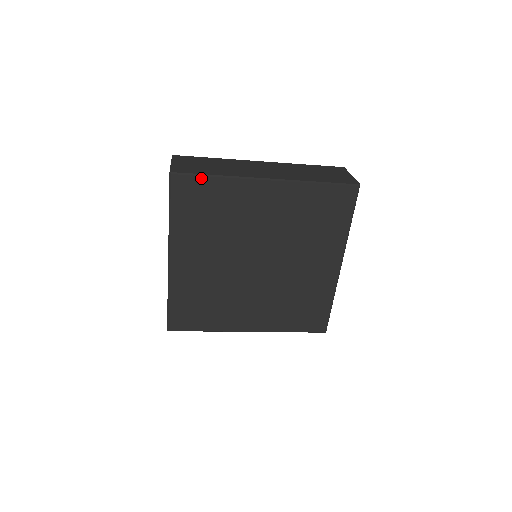
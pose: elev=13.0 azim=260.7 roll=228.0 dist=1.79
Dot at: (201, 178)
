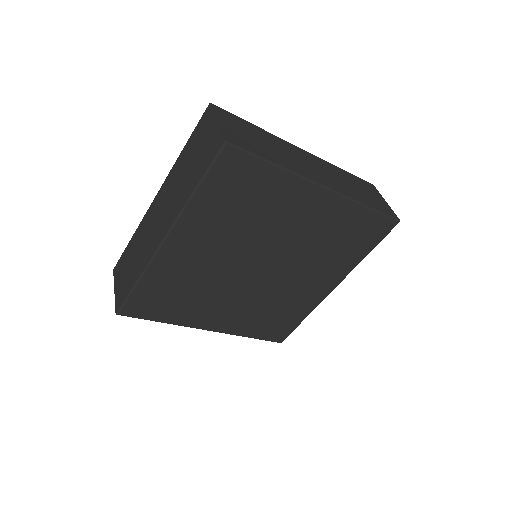
Dot at: (258, 161)
